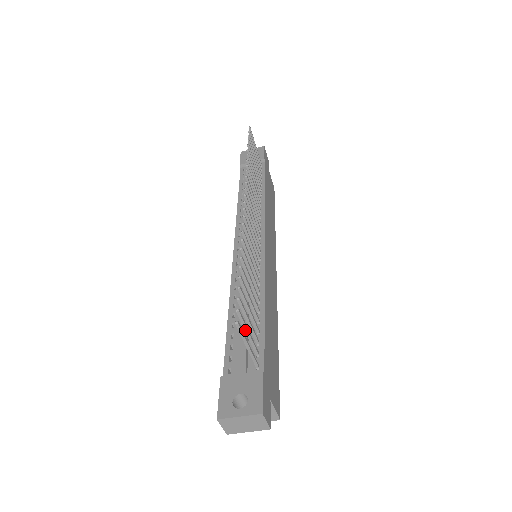
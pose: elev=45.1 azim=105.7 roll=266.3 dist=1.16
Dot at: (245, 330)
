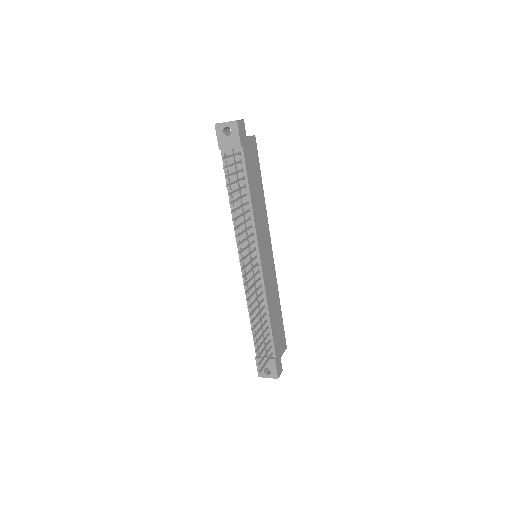
Dot at: (263, 358)
